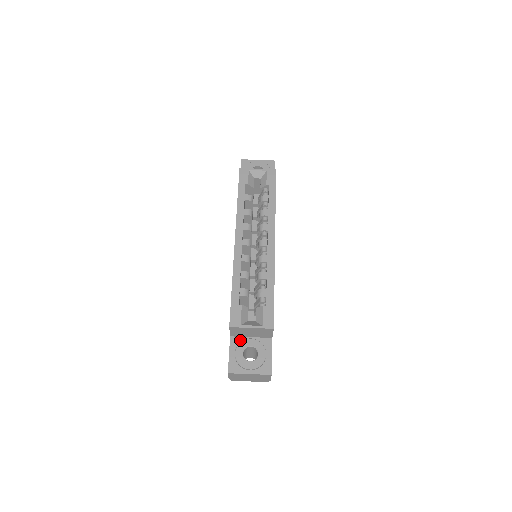
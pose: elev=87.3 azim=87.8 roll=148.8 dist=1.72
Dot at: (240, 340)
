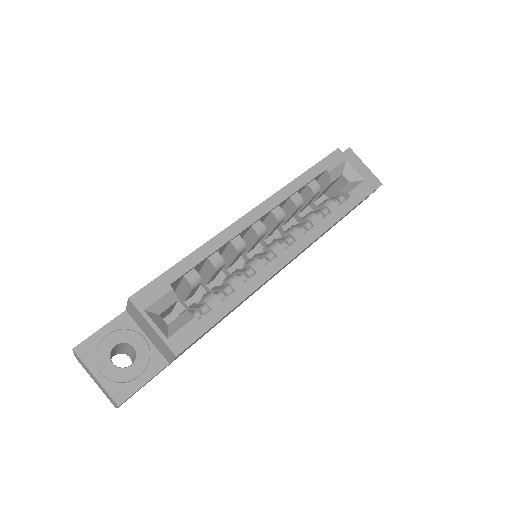
Dot at: (131, 326)
